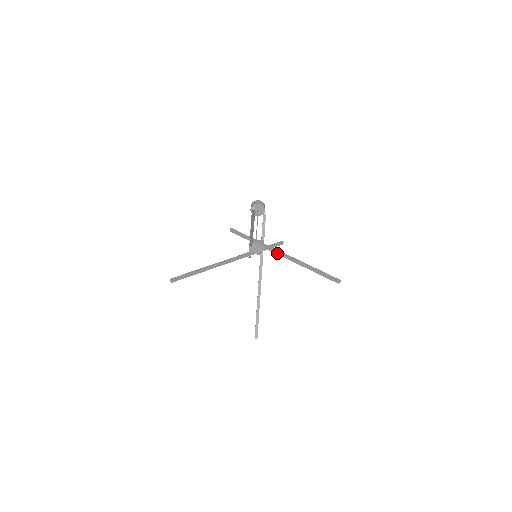
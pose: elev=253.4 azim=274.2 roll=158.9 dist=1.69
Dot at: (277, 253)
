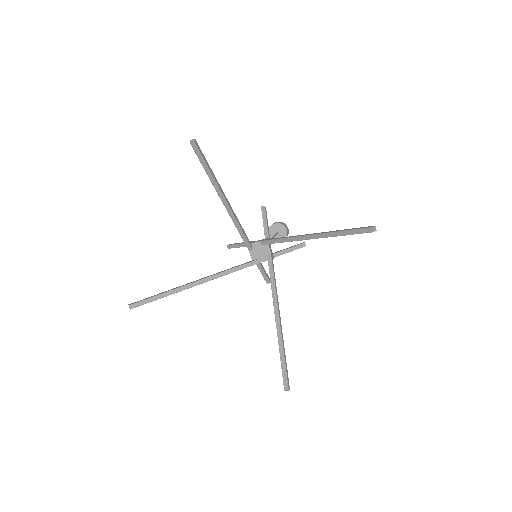
Dot at: (283, 241)
